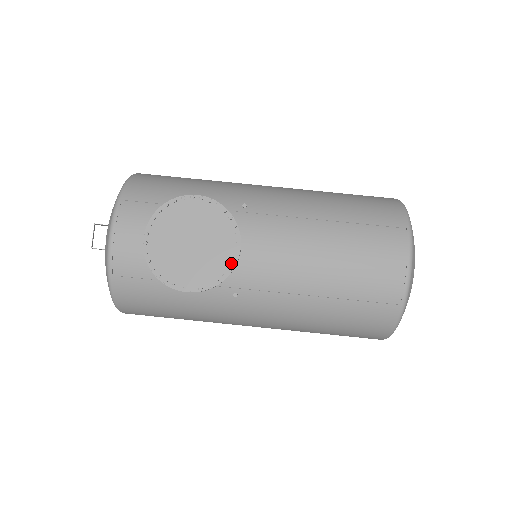
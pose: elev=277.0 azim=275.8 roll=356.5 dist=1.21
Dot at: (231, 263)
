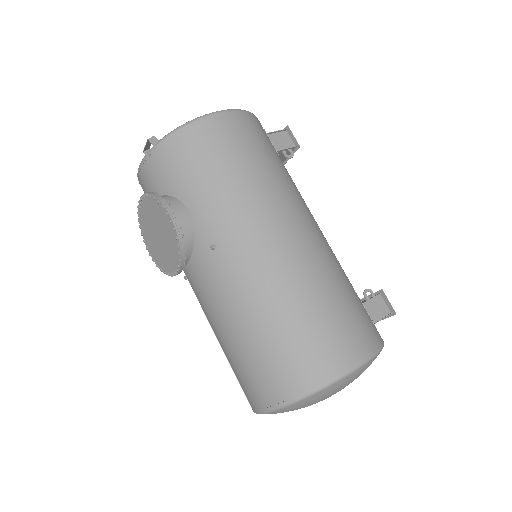
Dot at: (170, 272)
